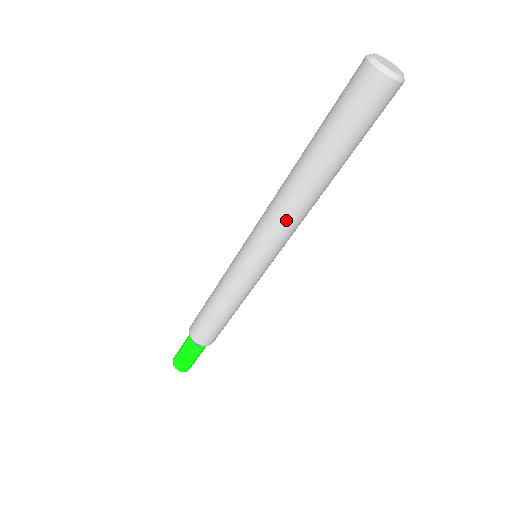
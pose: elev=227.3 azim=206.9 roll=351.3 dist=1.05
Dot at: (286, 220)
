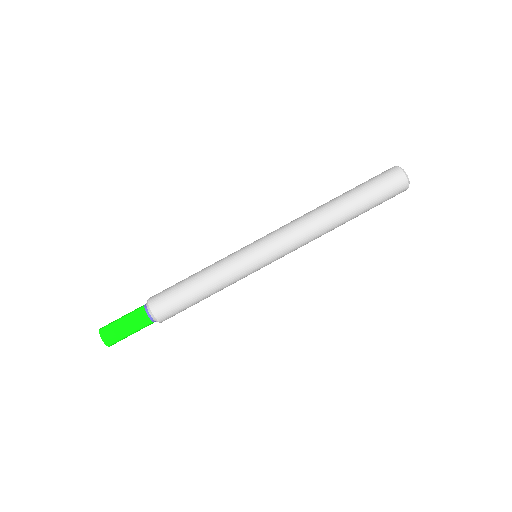
Dot at: (302, 228)
